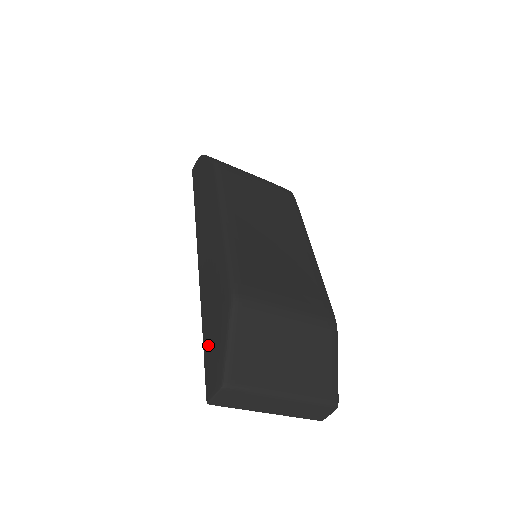
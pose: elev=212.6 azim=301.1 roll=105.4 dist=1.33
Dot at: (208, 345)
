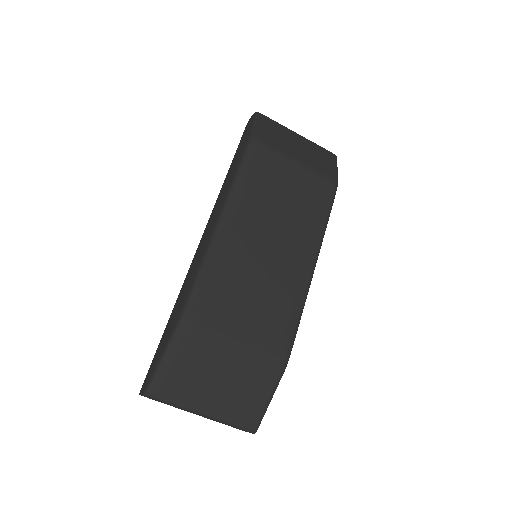
Dot at: (160, 345)
